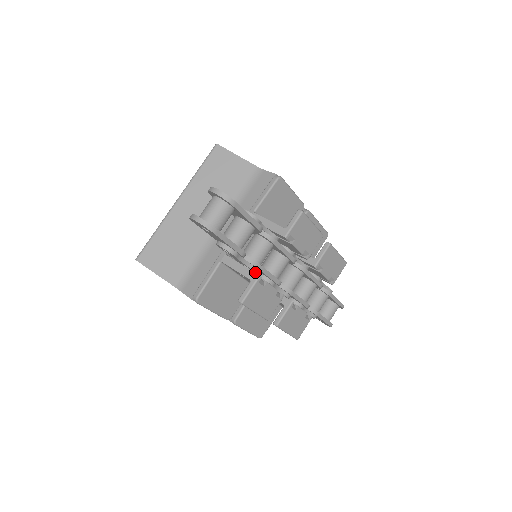
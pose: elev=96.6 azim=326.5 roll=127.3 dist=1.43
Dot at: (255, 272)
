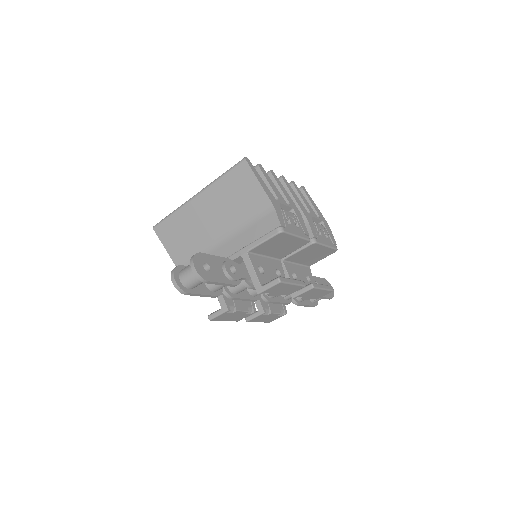
Dot at: occluded
